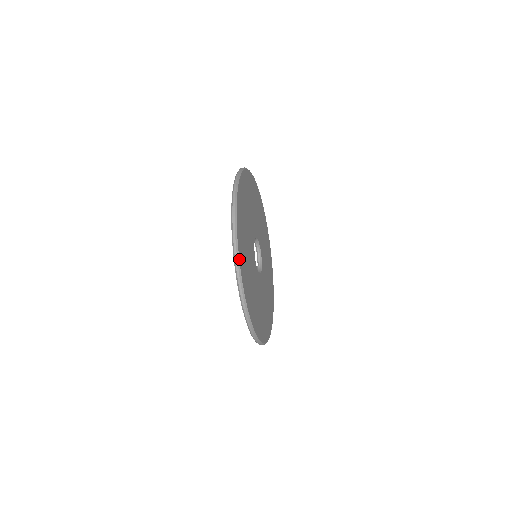
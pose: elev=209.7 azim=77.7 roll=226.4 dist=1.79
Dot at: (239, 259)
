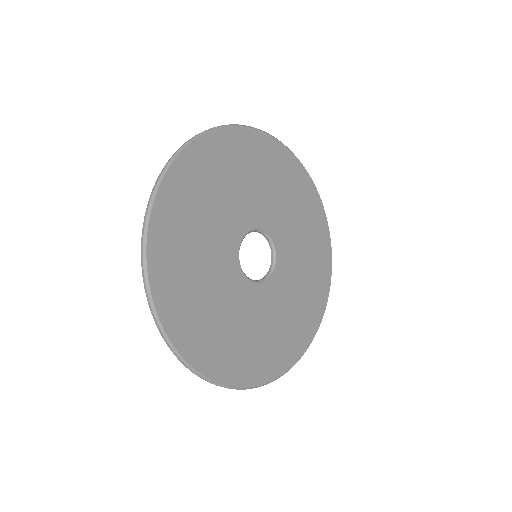
Dot at: (147, 256)
